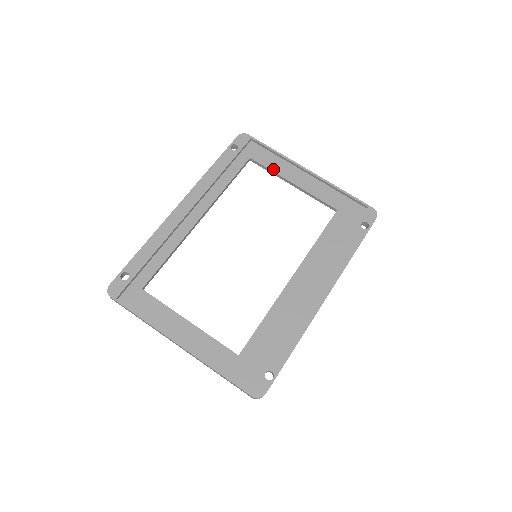
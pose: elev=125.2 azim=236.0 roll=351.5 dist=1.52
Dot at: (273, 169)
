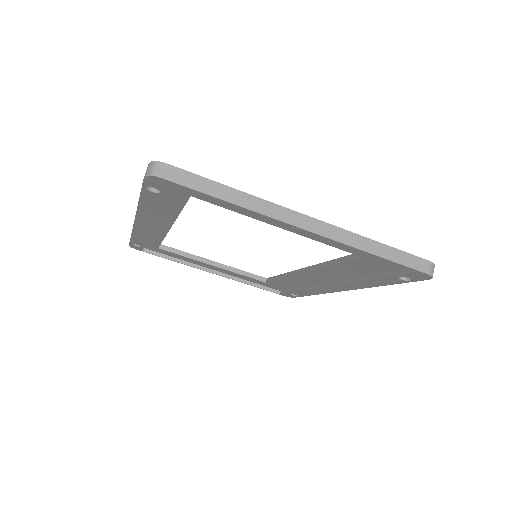
Dot at: (240, 212)
